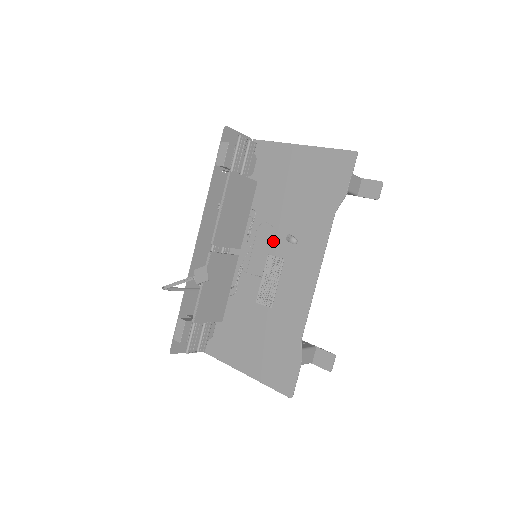
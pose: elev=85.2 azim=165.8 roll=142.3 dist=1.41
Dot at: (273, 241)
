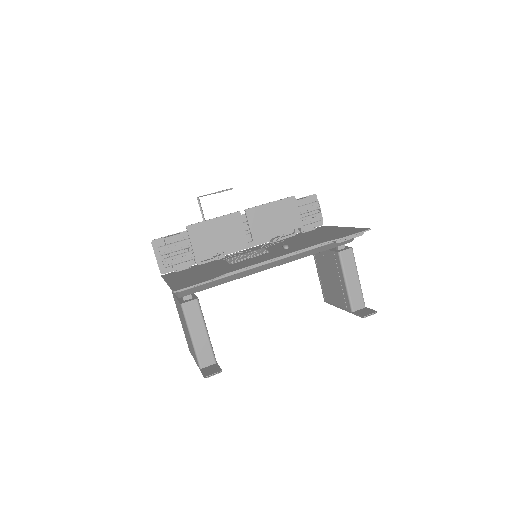
Dot at: (275, 248)
